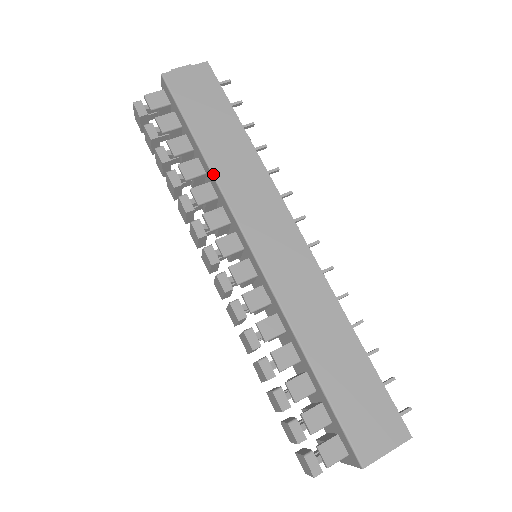
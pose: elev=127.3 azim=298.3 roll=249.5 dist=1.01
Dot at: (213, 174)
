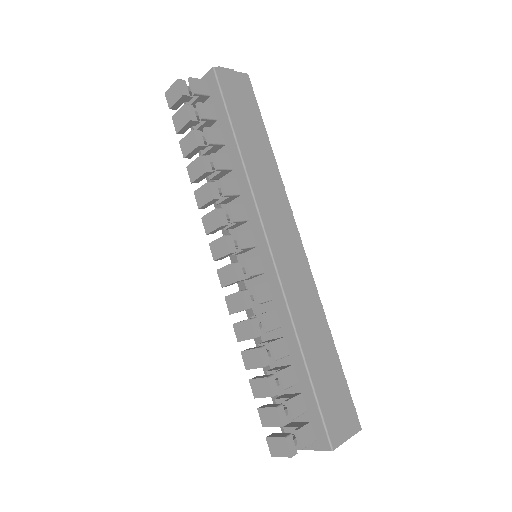
Dot at: (247, 173)
